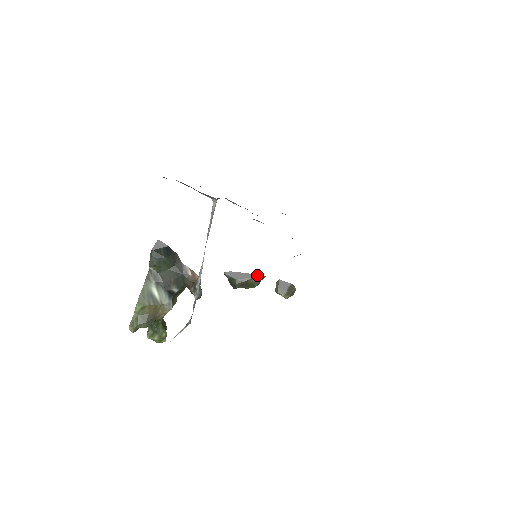
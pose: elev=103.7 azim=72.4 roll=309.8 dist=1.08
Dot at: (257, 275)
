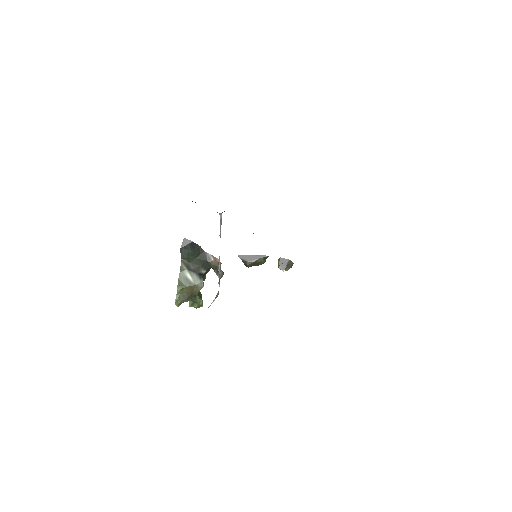
Dot at: (263, 256)
